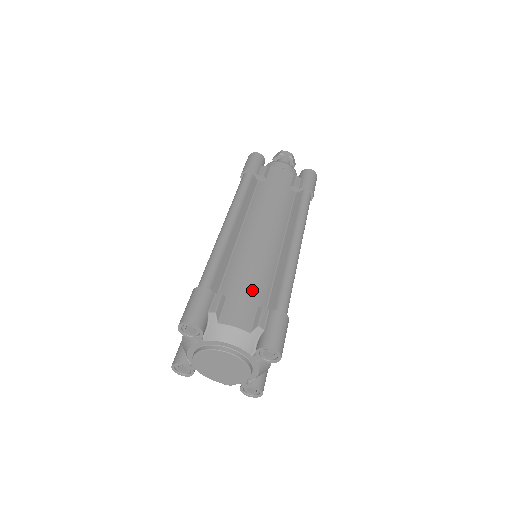
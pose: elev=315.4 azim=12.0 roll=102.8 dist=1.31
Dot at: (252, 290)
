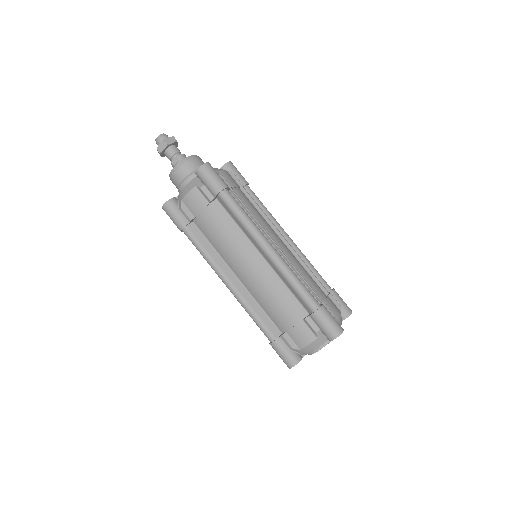
Dot at: (289, 313)
